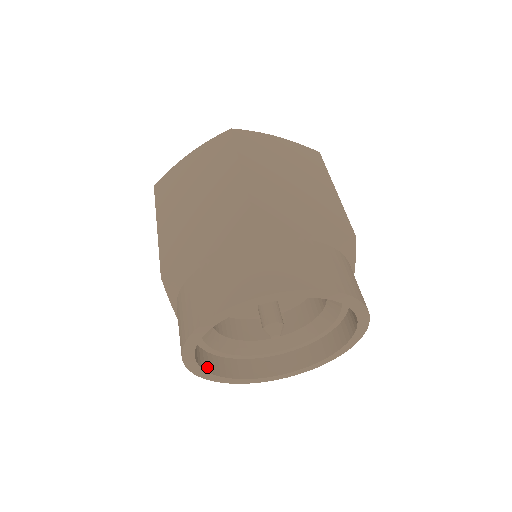
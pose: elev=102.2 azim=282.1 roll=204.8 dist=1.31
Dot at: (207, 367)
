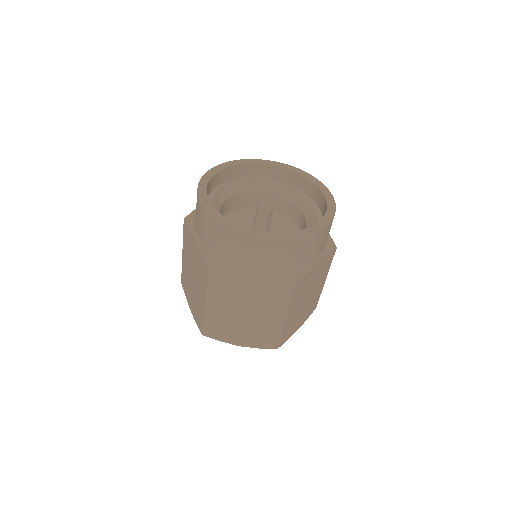
Dot at: occluded
